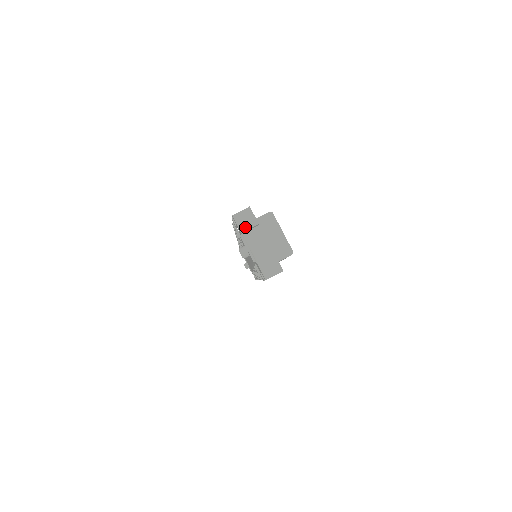
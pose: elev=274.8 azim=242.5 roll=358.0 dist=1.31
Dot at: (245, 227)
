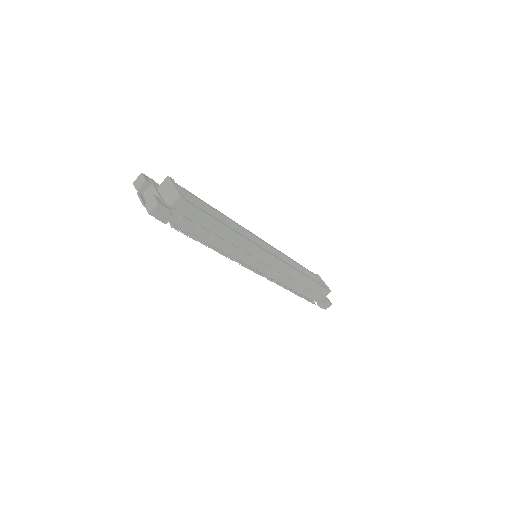
Dot at: (139, 186)
